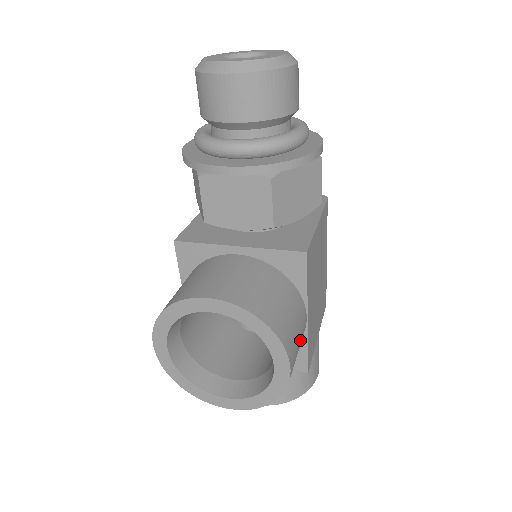
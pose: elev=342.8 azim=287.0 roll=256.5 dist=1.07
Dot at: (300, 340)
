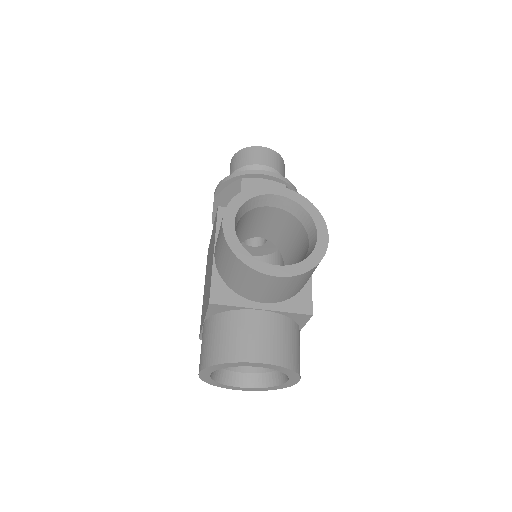
Dot at: occluded
